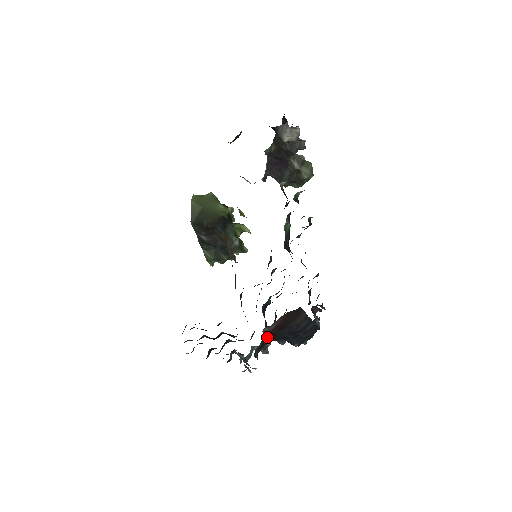
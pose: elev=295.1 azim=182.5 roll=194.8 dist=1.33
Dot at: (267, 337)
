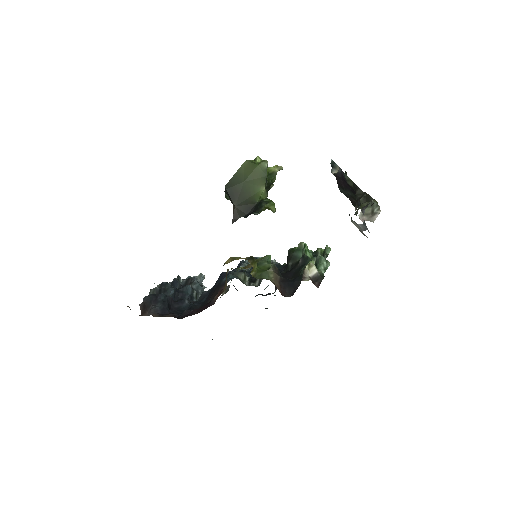
Dot at: occluded
